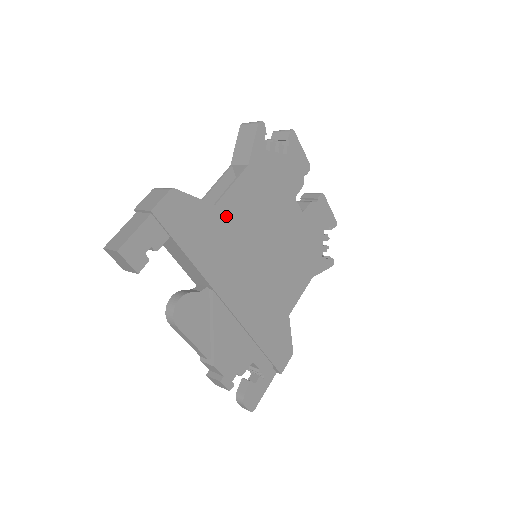
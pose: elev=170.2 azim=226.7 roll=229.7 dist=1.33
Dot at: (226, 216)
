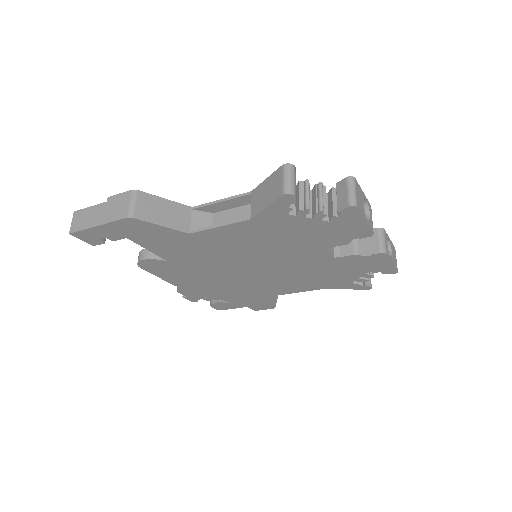
Dot at: (205, 241)
